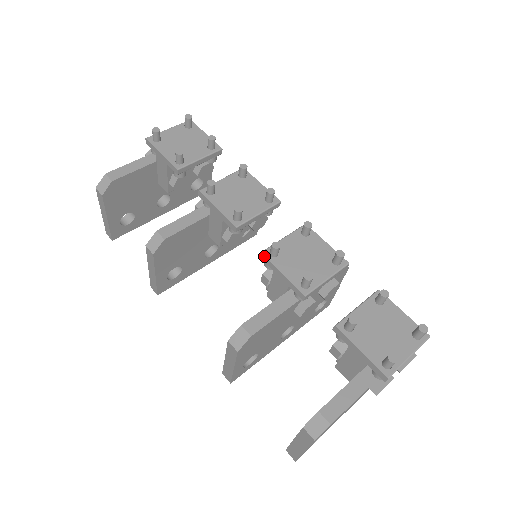
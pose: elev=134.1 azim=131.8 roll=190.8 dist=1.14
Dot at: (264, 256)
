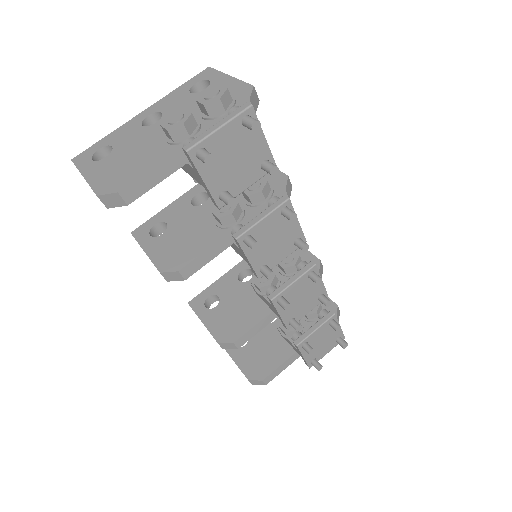
Dot at: (272, 303)
